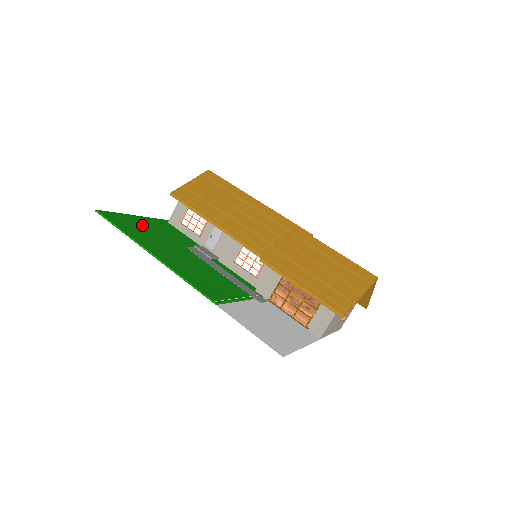
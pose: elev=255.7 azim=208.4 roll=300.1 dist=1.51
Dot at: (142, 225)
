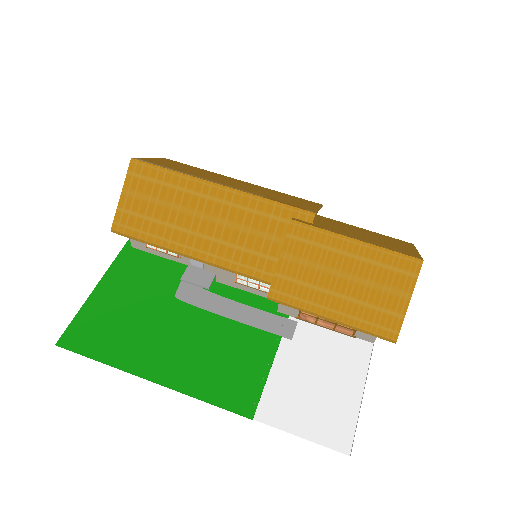
Dot at: (112, 308)
